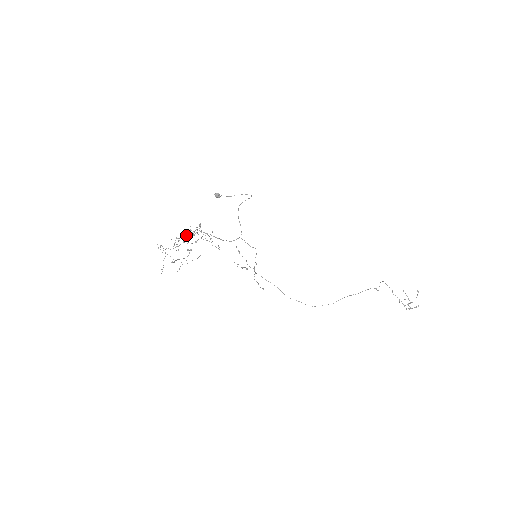
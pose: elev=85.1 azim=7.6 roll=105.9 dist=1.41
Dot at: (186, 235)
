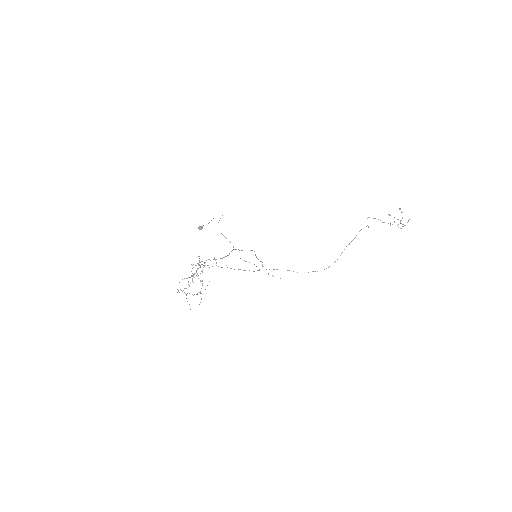
Dot at: occluded
